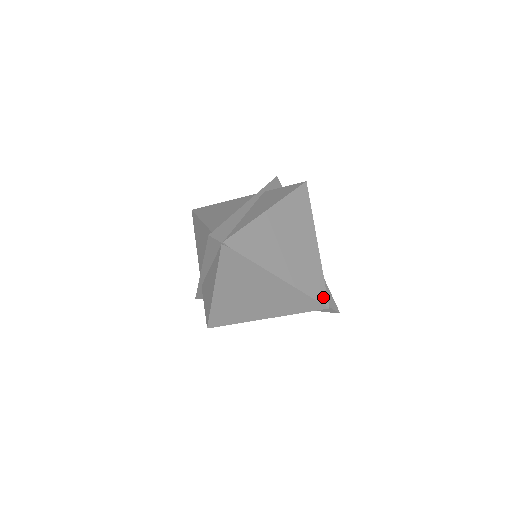
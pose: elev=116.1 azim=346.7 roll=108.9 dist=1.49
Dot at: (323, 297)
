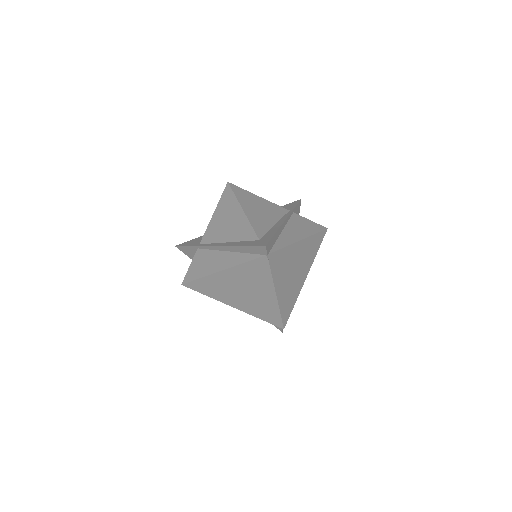
Dot at: (286, 320)
